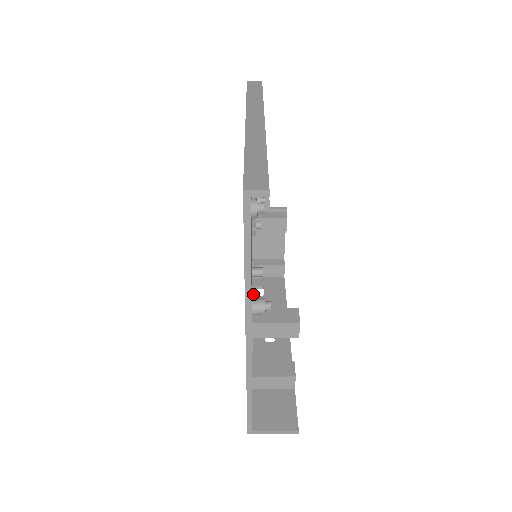
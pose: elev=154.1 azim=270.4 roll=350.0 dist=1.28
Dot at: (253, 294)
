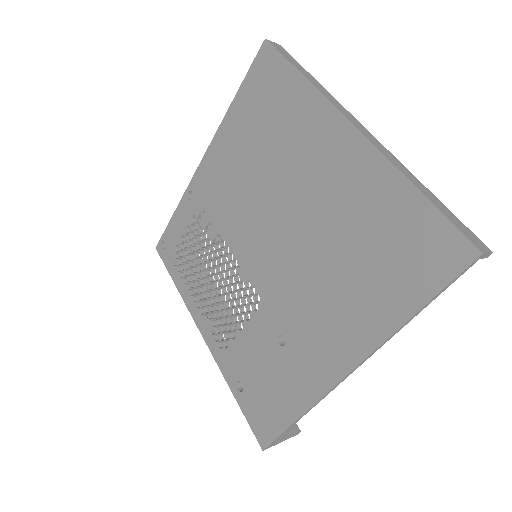
Dot at: occluded
